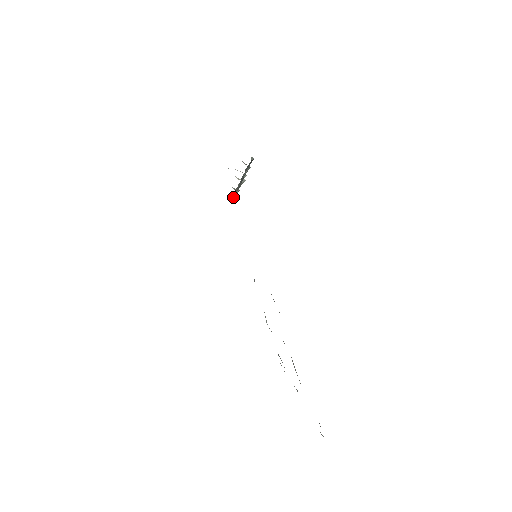
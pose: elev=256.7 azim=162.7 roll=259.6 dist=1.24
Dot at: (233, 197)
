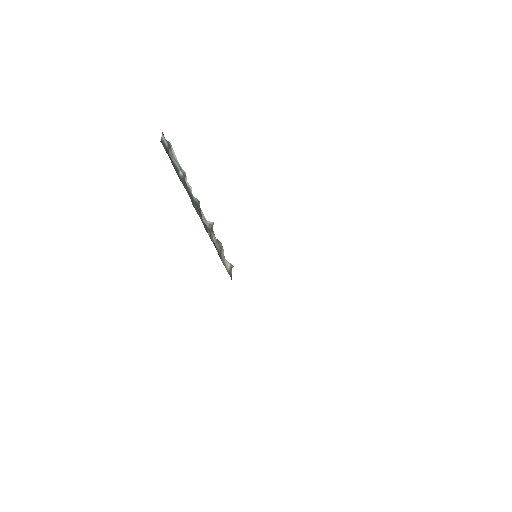
Dot at: (218, 254)
